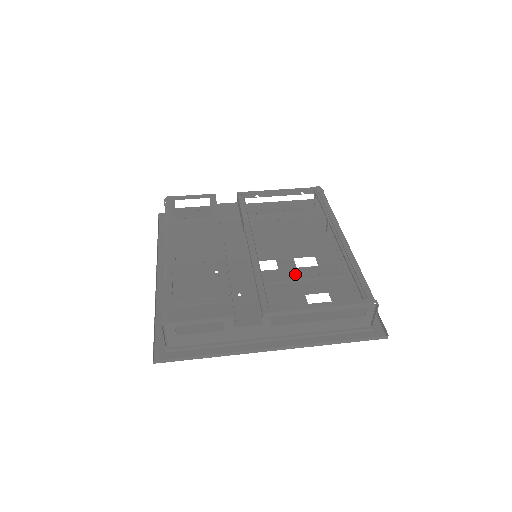
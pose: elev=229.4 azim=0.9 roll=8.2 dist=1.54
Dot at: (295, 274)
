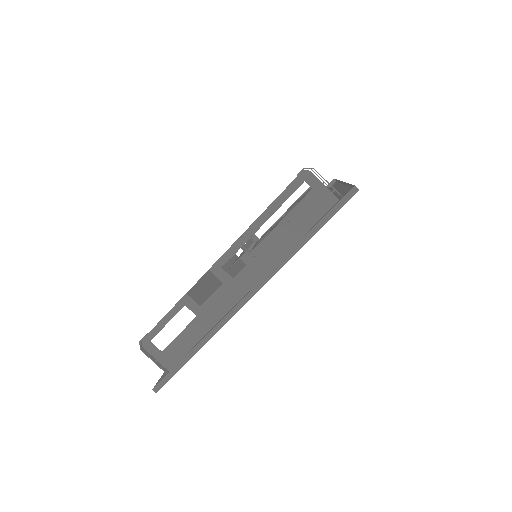
Dot at: occluded
